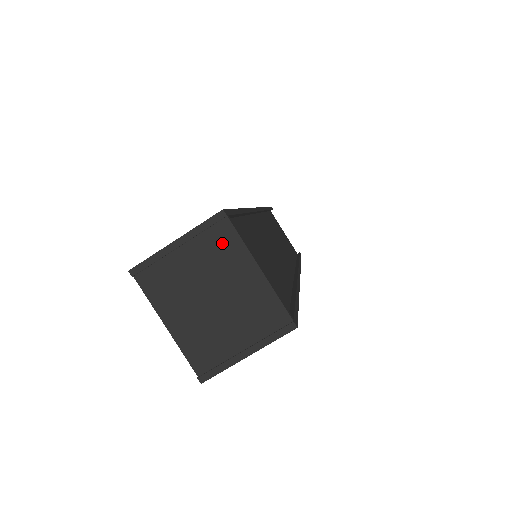
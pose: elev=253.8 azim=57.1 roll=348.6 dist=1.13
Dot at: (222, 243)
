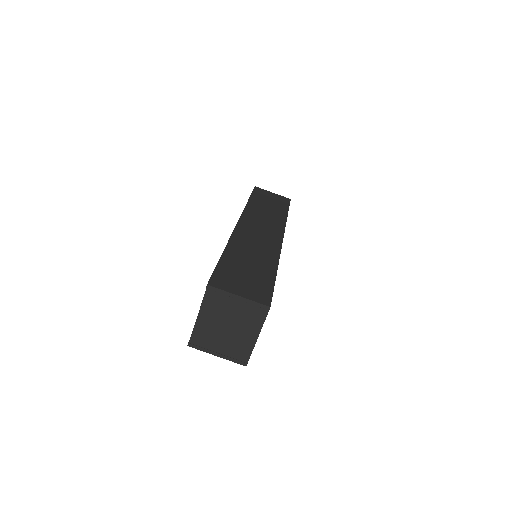
Dot at: (255, 316)
